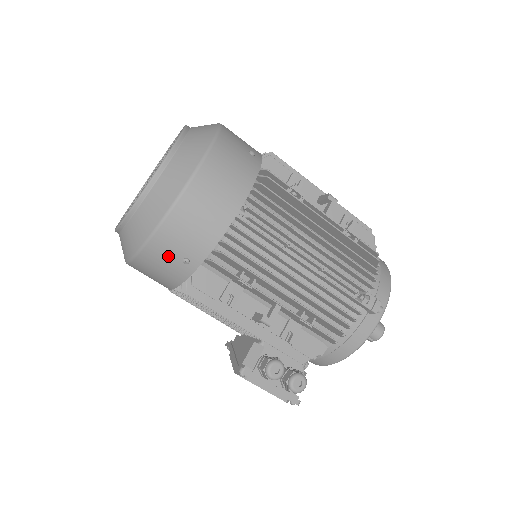
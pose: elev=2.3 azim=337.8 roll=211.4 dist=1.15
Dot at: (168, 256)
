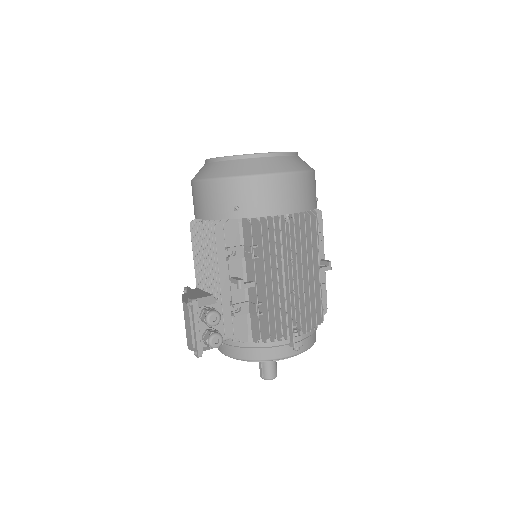
Dot at: (230, 196)
